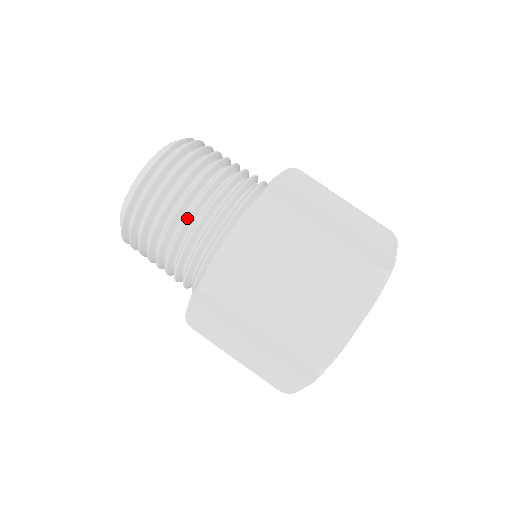
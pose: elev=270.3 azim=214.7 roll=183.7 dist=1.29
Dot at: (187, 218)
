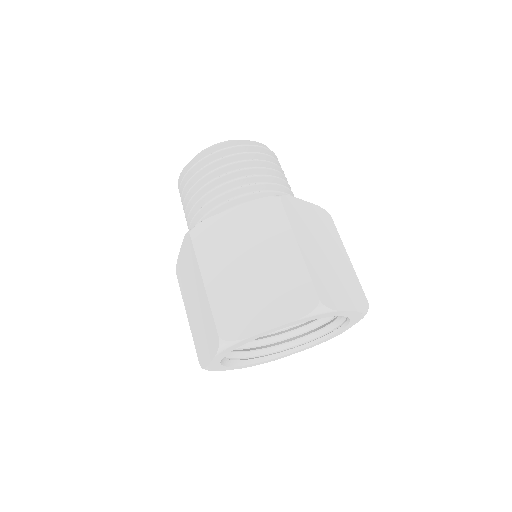
Dot at: (219, 186)
